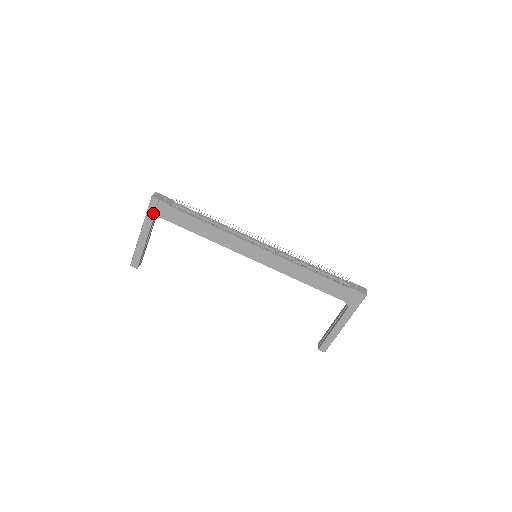
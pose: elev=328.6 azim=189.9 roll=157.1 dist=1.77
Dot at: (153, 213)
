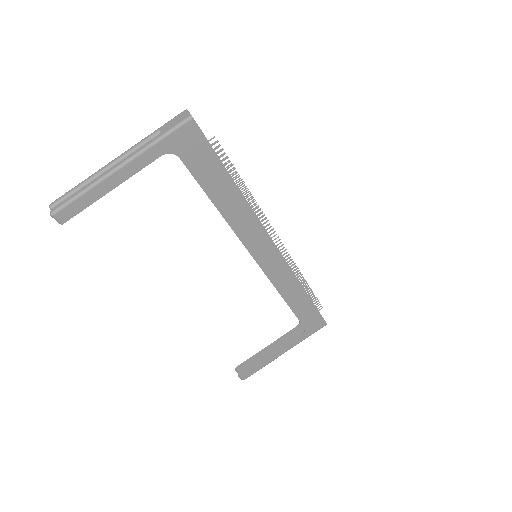
Dot at: (172, 144)
